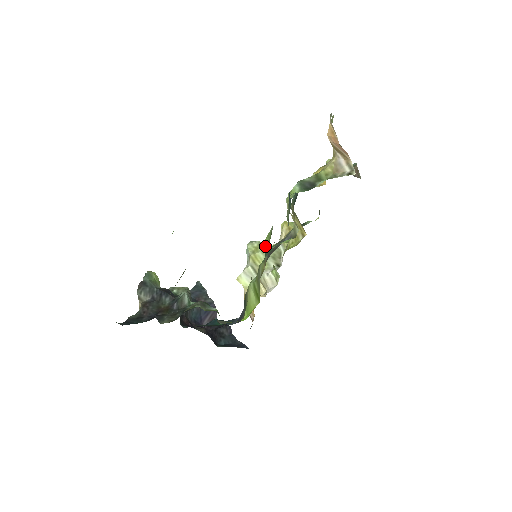
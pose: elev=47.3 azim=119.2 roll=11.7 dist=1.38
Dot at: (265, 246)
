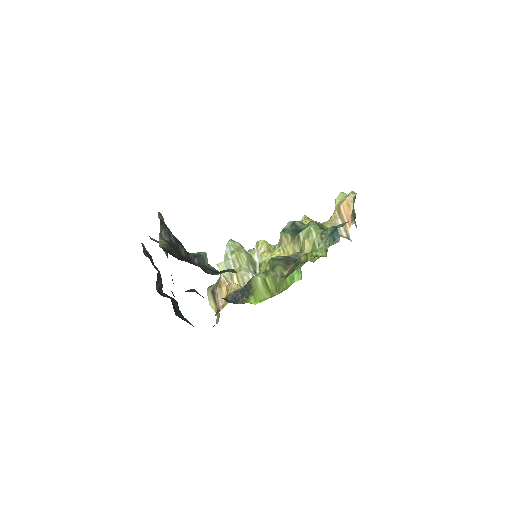
Dot at: occluded
